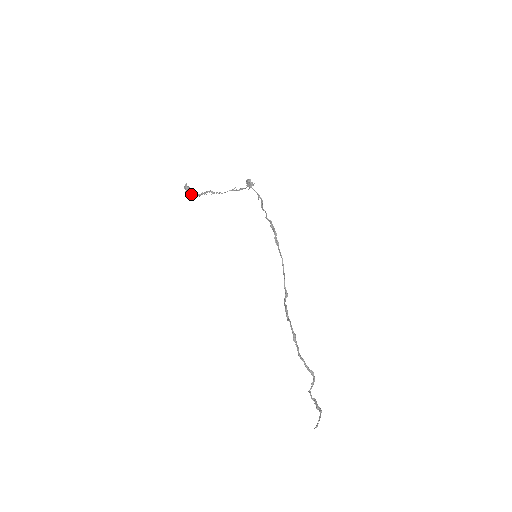
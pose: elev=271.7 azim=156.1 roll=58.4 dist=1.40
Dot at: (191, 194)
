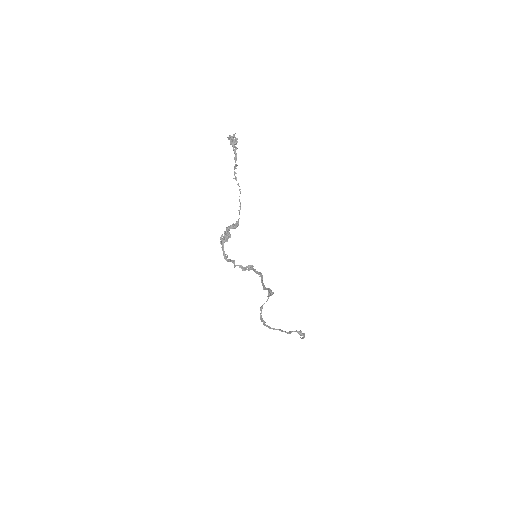
Dot at: (233, 149)
